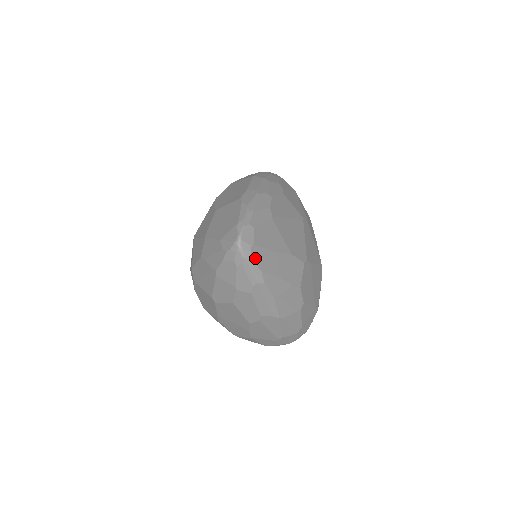
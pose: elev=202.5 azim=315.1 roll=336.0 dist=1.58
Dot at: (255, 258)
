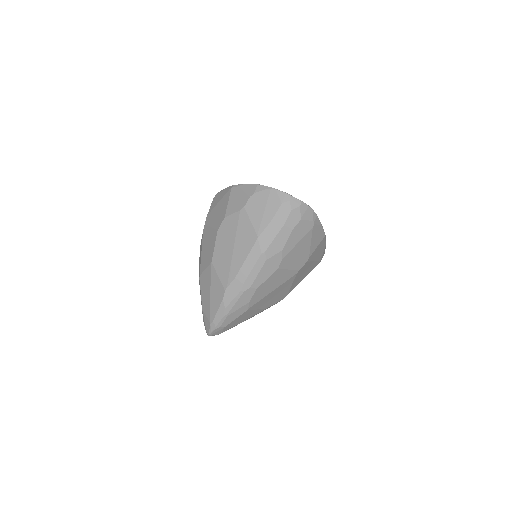
Dot at: occluded
